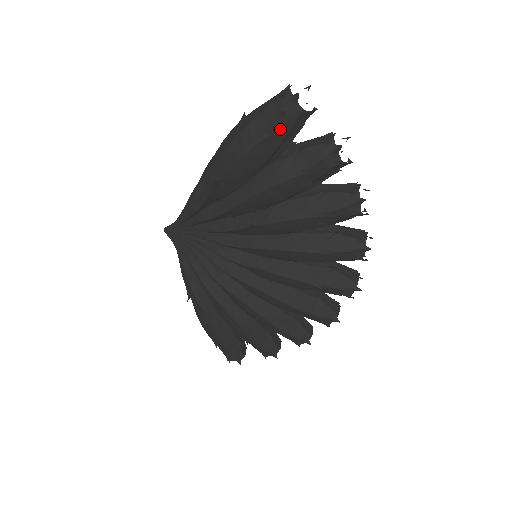
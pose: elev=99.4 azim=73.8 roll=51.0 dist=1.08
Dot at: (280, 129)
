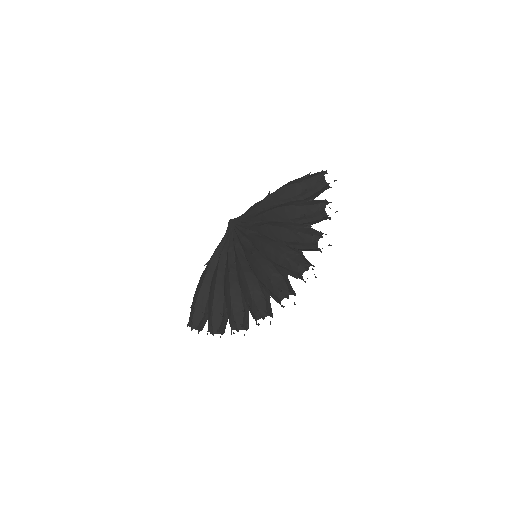
Dot at: (310, 182)
